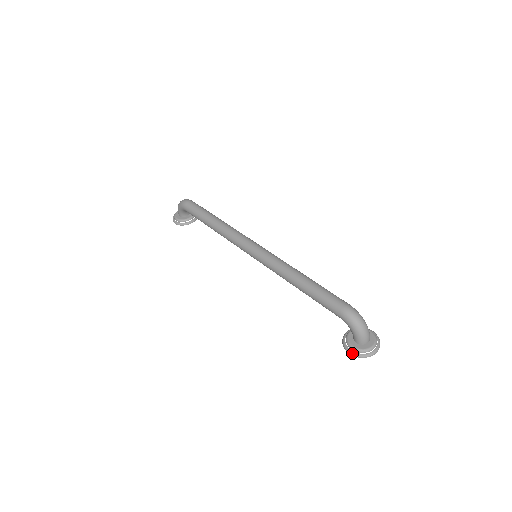
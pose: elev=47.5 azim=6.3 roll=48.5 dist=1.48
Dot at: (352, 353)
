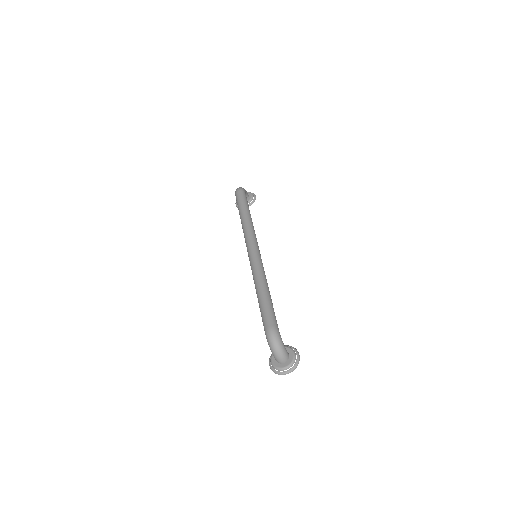
Dot at: (270, 366)
